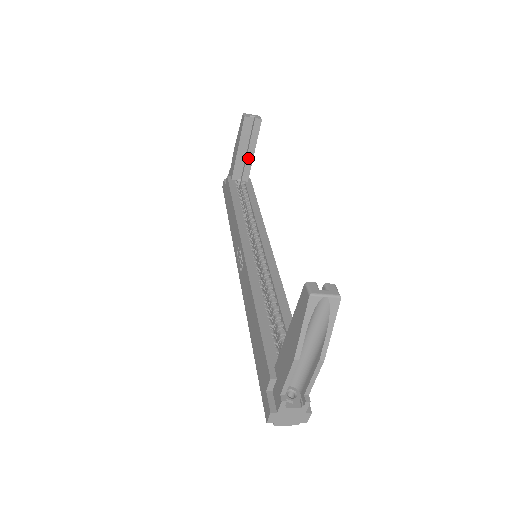
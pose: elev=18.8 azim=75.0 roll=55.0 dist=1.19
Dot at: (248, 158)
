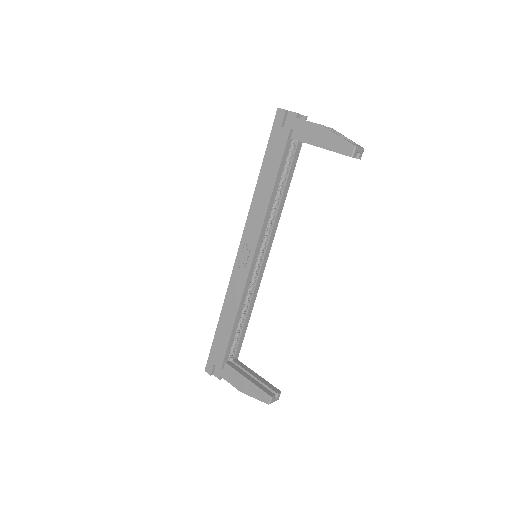
Dot at: occluded
